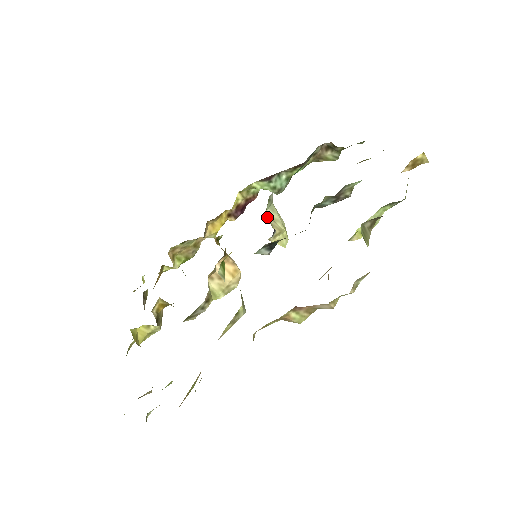
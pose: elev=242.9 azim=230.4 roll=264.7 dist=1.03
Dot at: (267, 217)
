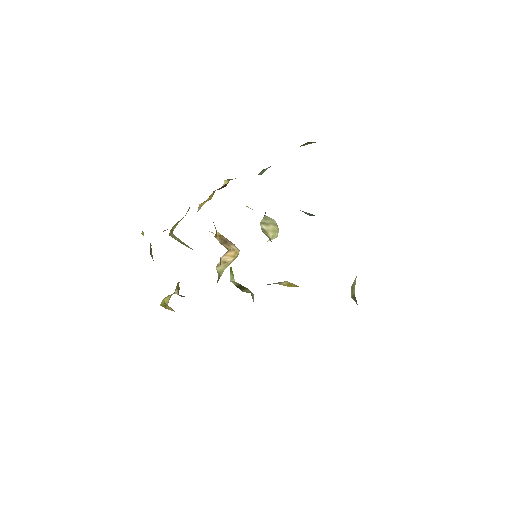
Dot at: (262, 227)
